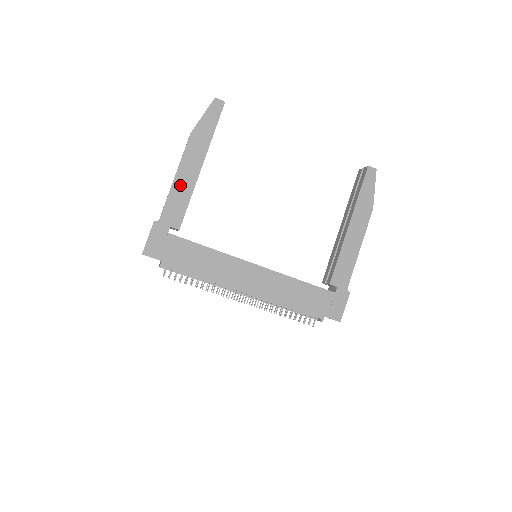
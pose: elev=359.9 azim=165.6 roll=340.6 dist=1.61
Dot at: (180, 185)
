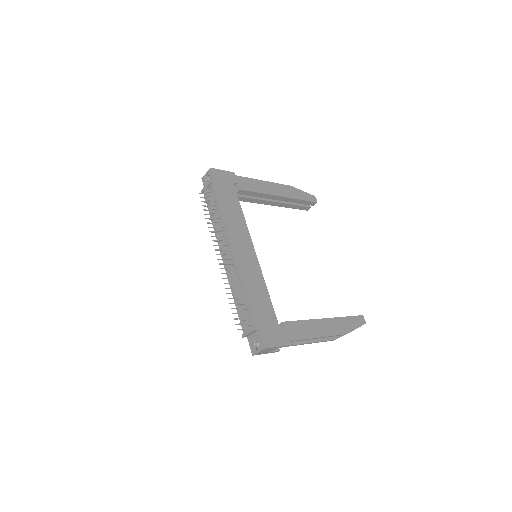
Dot at: (263, 185)
